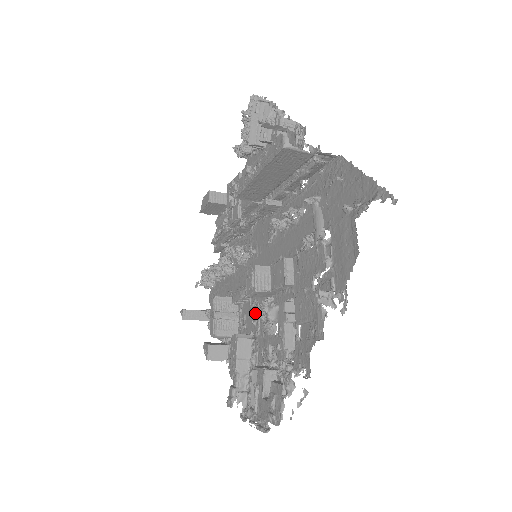
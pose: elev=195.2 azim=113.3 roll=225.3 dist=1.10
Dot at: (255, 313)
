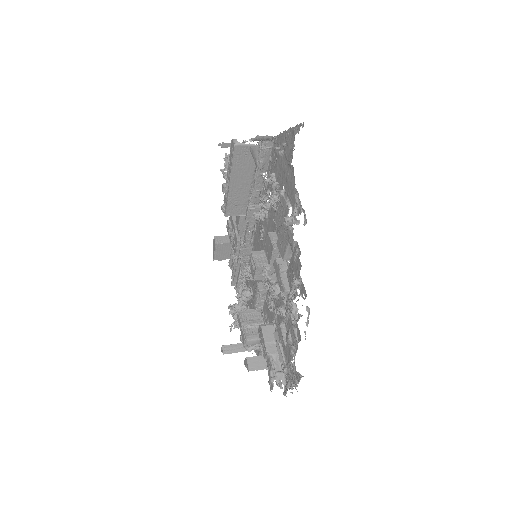
Dot at: (270, 302)
